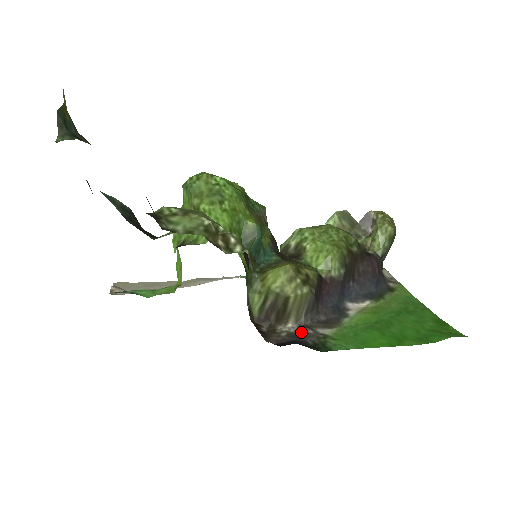
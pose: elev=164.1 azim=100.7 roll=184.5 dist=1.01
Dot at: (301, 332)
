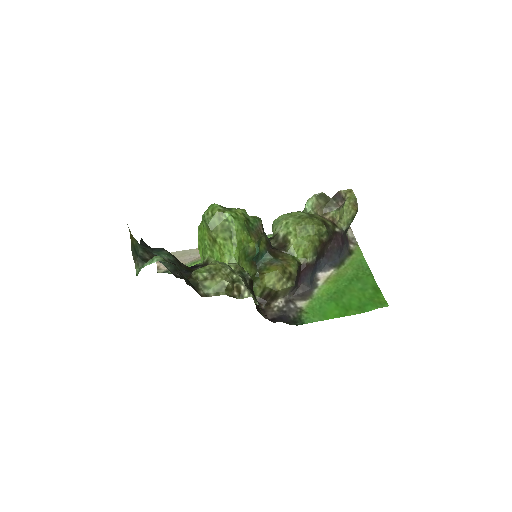
Dot at: (286, 307)
